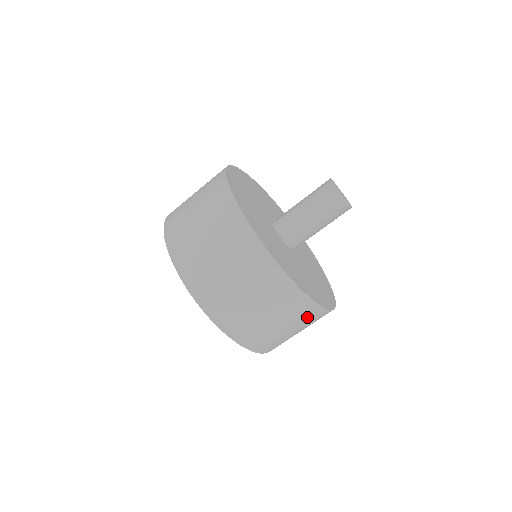
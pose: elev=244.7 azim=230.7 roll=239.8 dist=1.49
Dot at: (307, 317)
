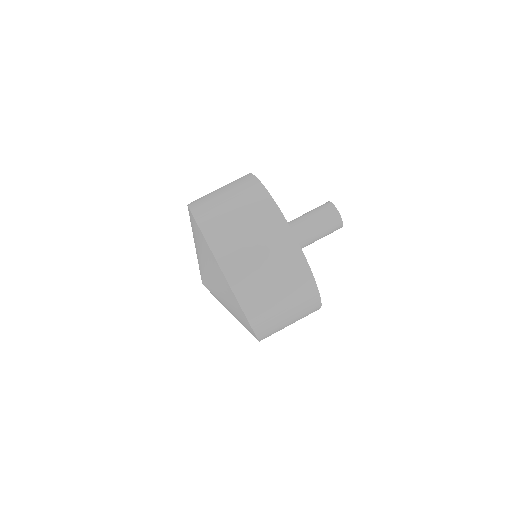
Dot at: (286, 257)
